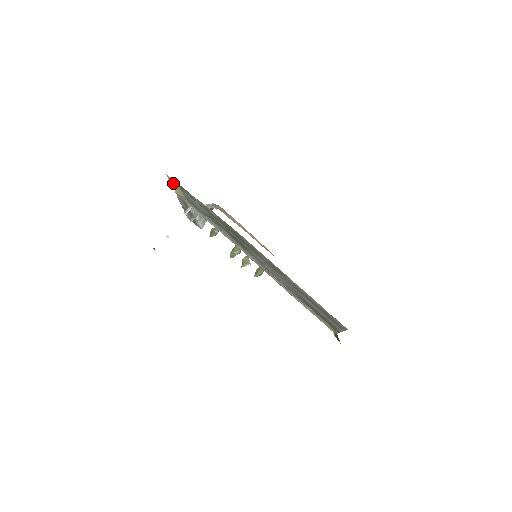
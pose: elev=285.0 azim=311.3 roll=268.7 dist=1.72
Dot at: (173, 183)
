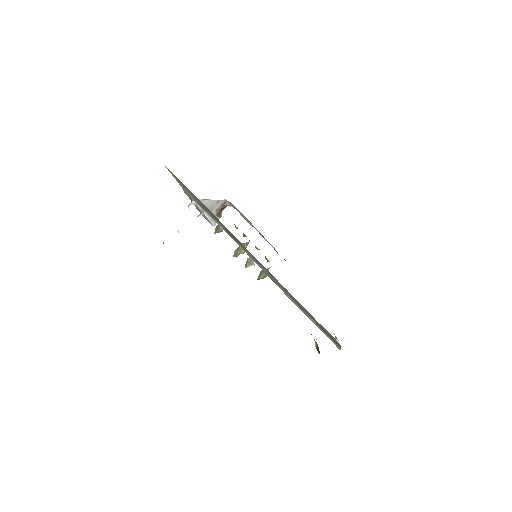
Dot at: (171, 173)
